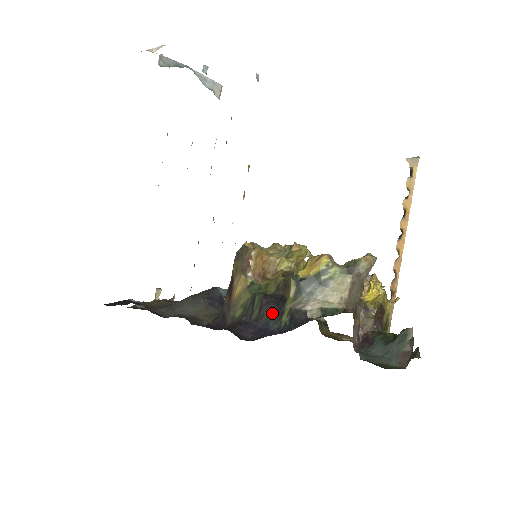
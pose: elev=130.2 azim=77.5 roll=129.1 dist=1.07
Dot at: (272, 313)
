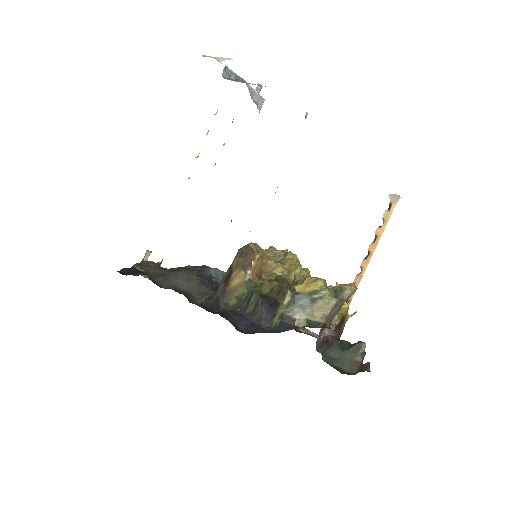
Dot at: (266, 313)
